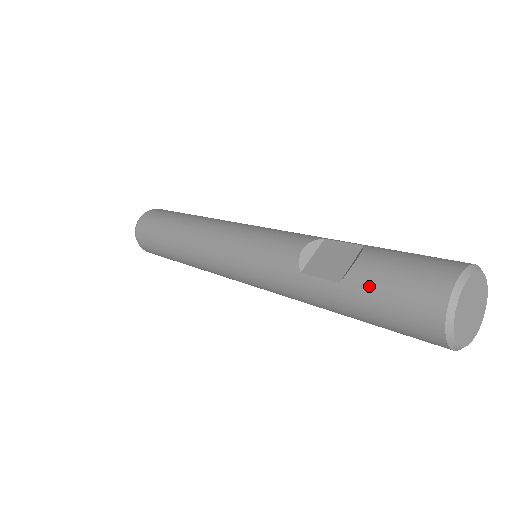
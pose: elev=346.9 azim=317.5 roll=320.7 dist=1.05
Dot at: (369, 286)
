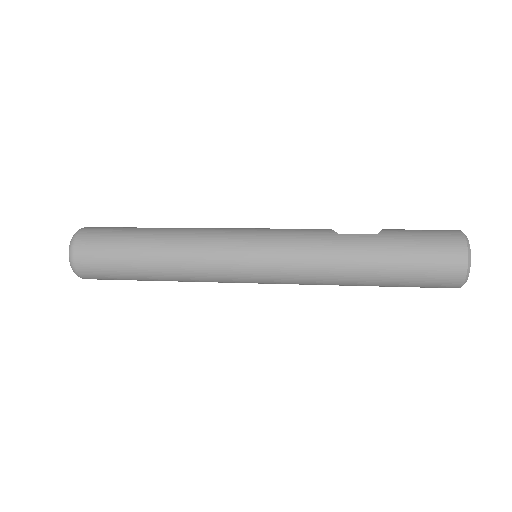
Dot at: (404, 232)
